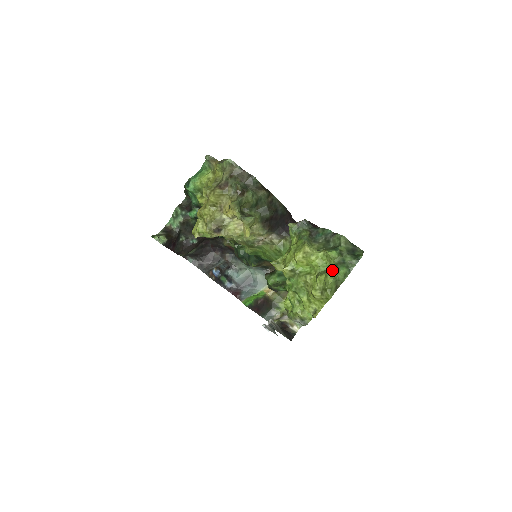
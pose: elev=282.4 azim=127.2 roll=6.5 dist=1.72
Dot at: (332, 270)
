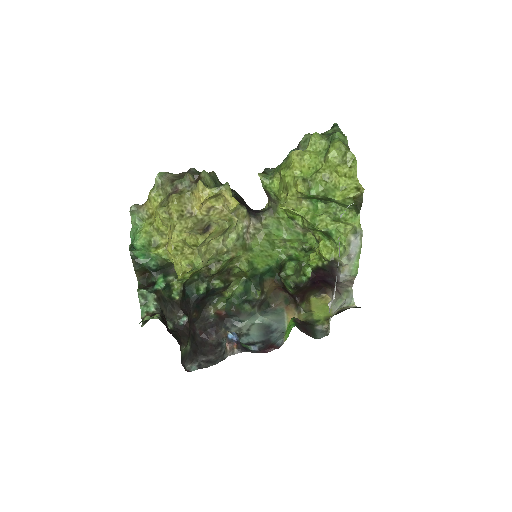
Dot at: (331, 142)
